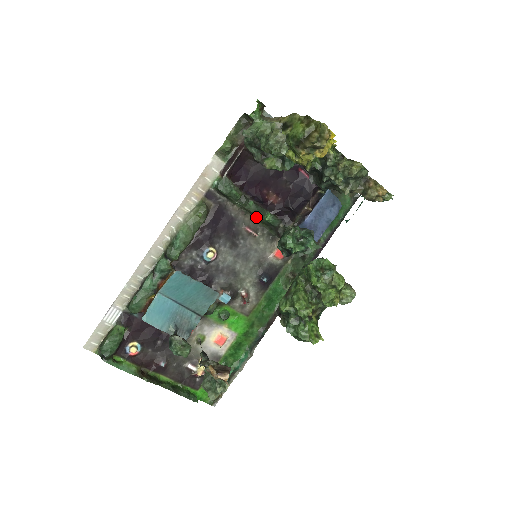
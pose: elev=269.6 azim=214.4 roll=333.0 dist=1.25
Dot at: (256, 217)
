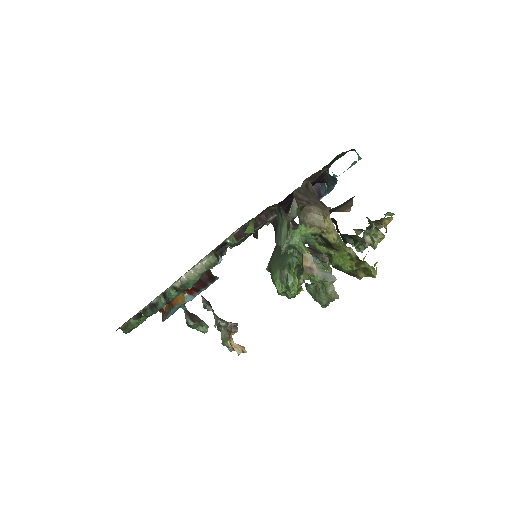
Dot at: occluded
